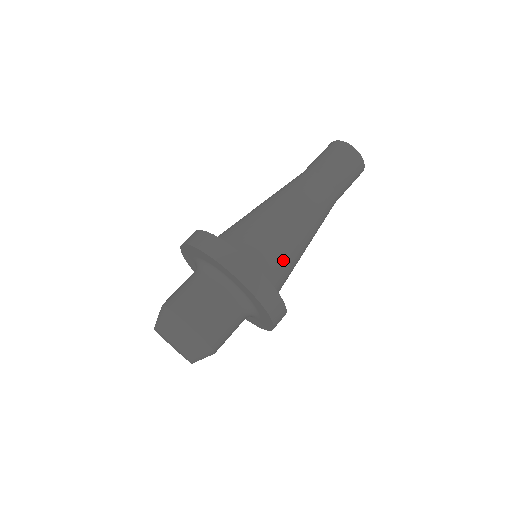
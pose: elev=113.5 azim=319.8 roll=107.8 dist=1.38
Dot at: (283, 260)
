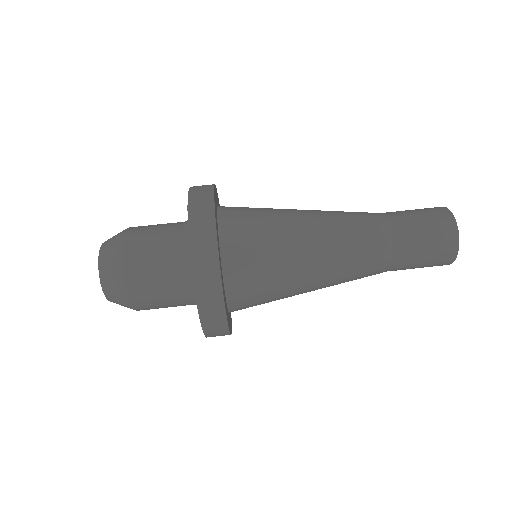
Dot at: (264, 249)
